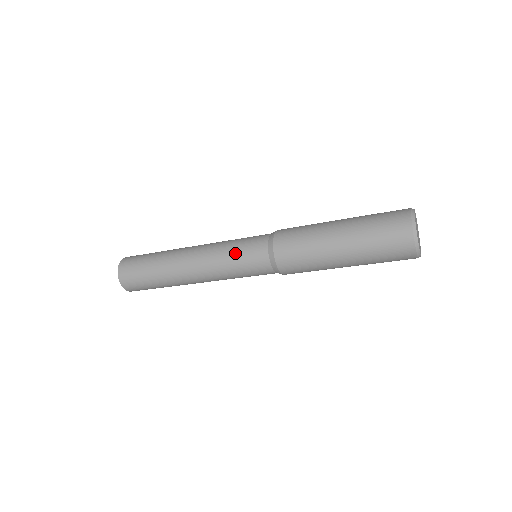
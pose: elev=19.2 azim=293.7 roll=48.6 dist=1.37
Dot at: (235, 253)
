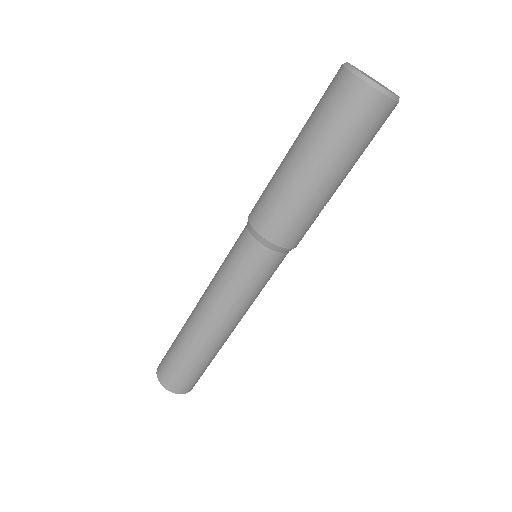
Dot at: occluded
